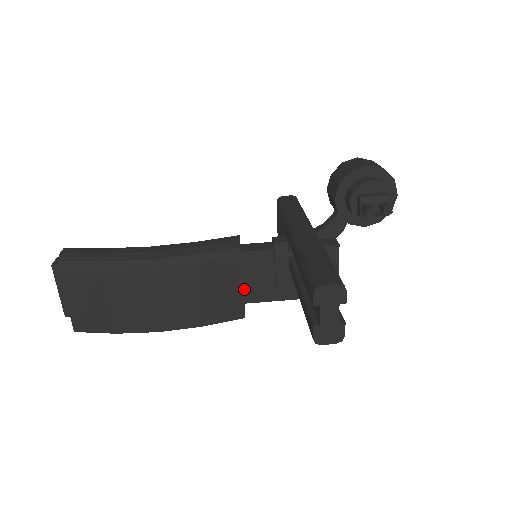
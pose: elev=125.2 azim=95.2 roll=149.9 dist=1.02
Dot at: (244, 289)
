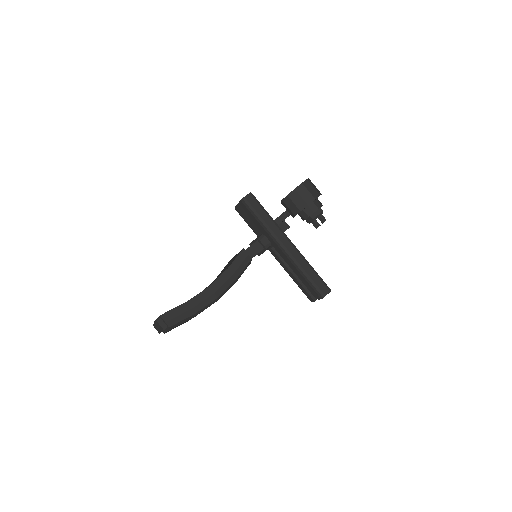
Dot at: occluded
